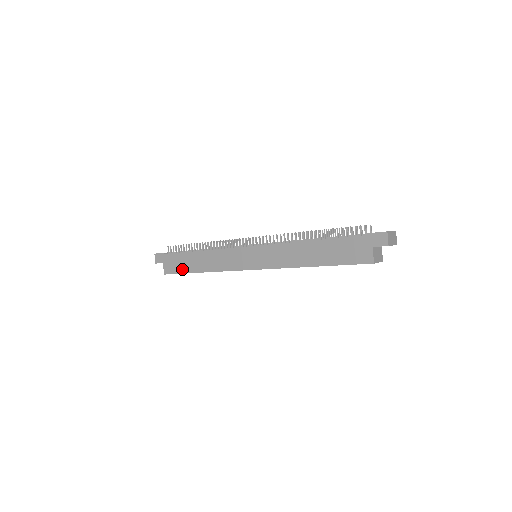
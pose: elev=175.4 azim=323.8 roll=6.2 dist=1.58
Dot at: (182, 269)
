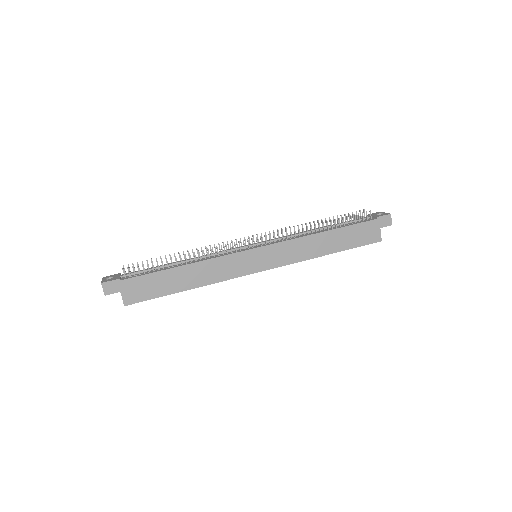
Dot at: (158, 292)
